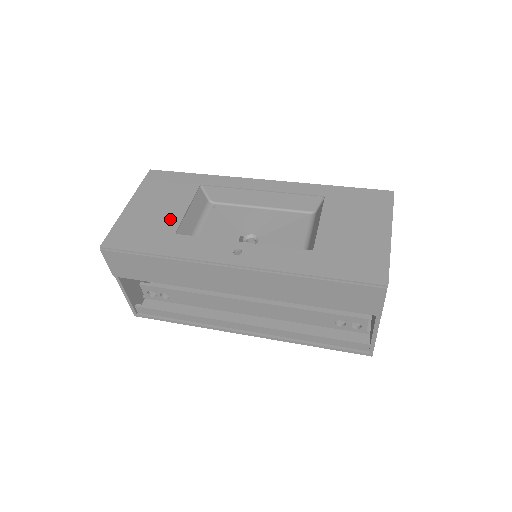
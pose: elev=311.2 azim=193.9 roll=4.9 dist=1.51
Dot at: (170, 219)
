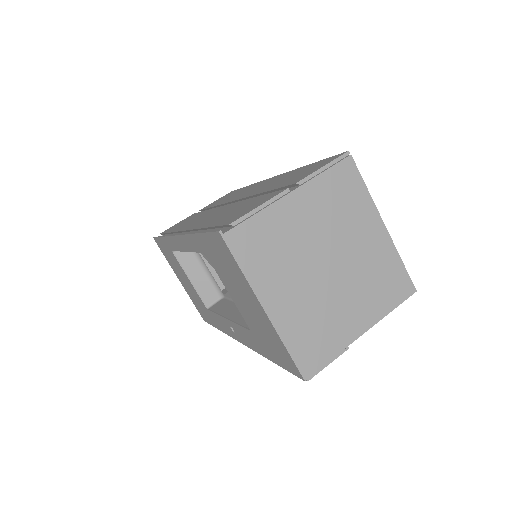
Dot at: (195, 294)
